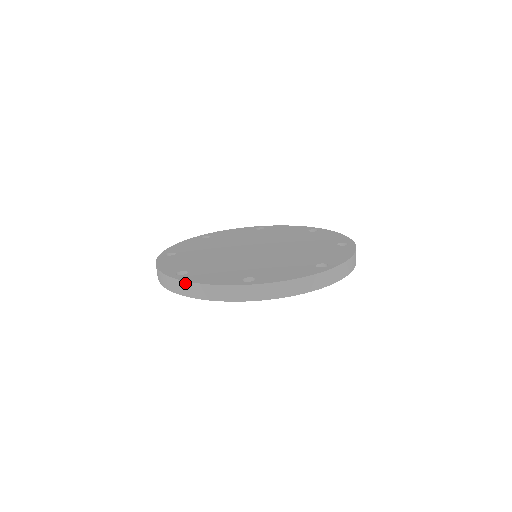
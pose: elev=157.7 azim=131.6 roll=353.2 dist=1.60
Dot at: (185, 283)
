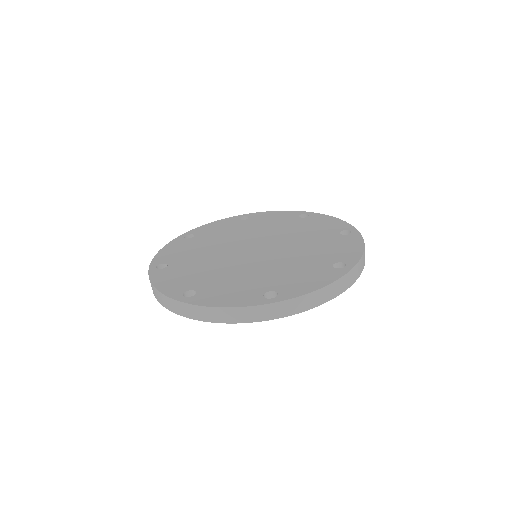
Dot at: (300, 298)
